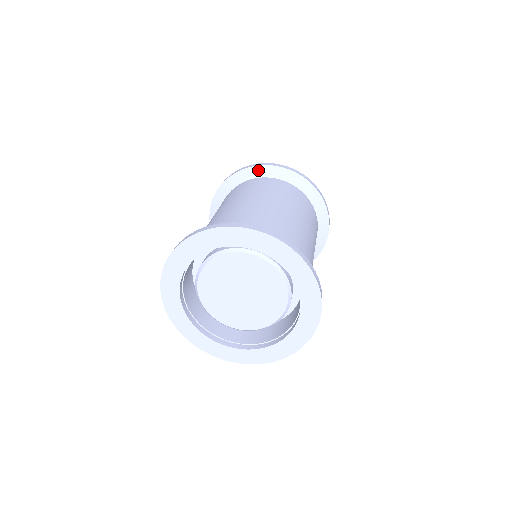
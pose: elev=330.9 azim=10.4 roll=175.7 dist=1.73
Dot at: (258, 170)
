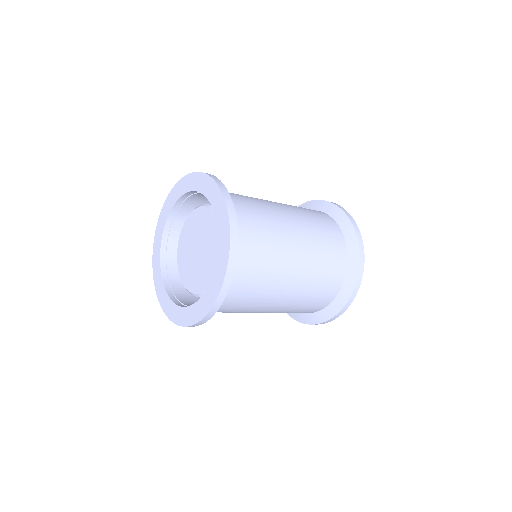
Dot at: (340, 214)
